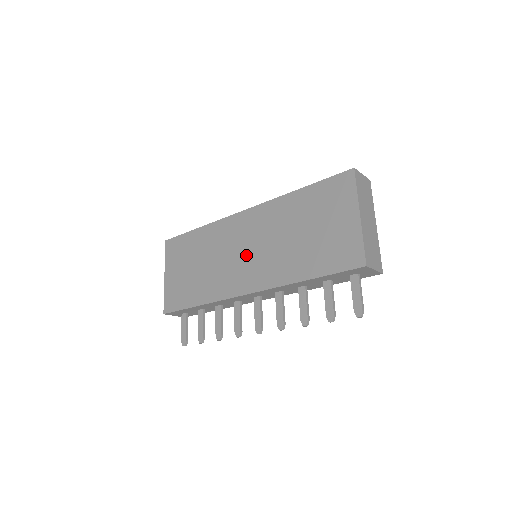
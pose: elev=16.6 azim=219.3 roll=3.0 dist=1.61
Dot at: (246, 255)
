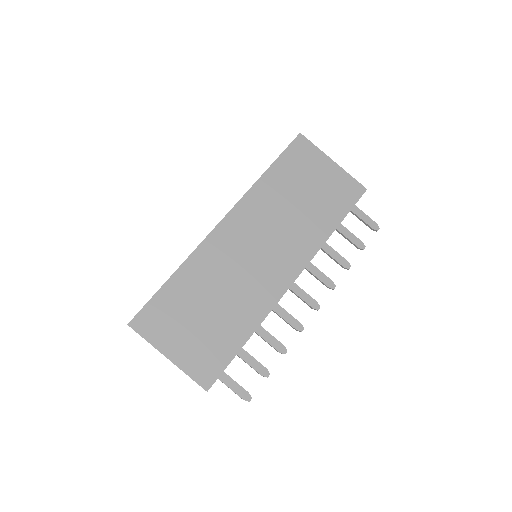
Dot at: (262, 254)
